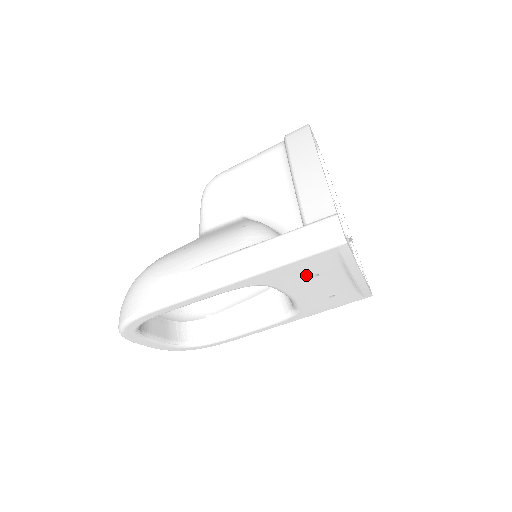
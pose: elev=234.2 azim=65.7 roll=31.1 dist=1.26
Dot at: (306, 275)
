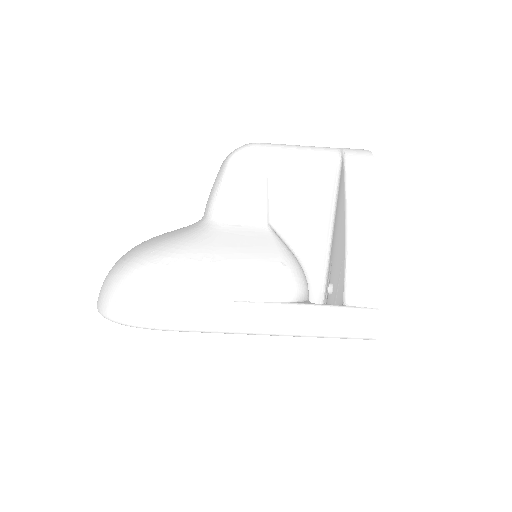
Dot at: occluded
